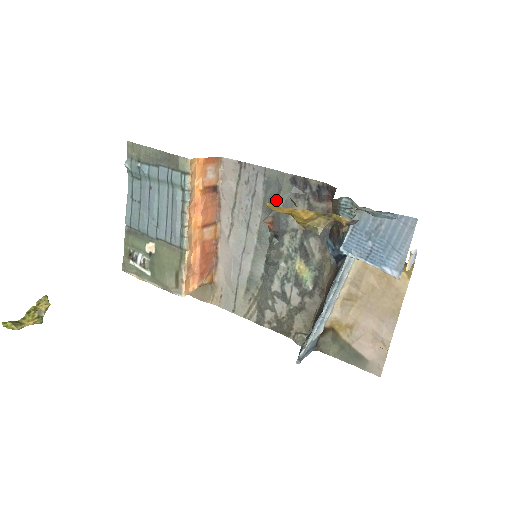
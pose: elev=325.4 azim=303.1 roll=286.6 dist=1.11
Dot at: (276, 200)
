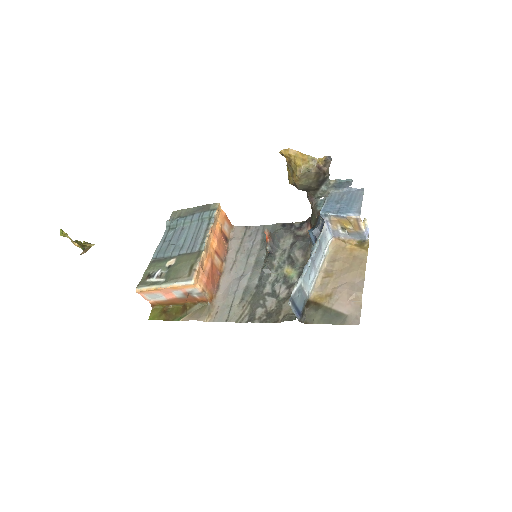
Dot at: occluded
